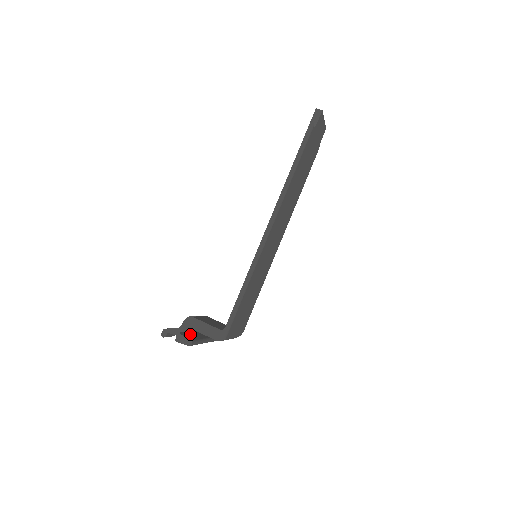
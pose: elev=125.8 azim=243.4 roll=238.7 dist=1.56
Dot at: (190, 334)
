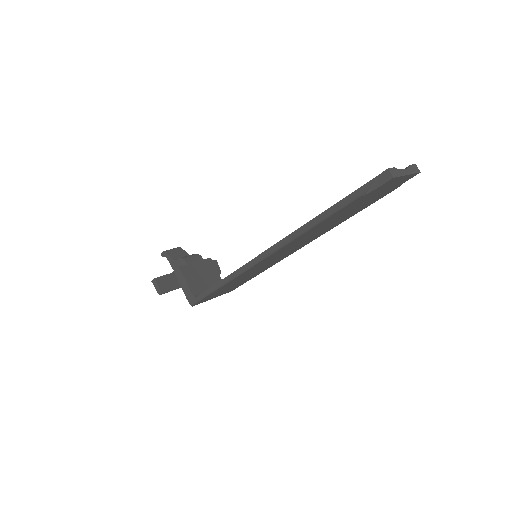
Dot at: (172, 278)
